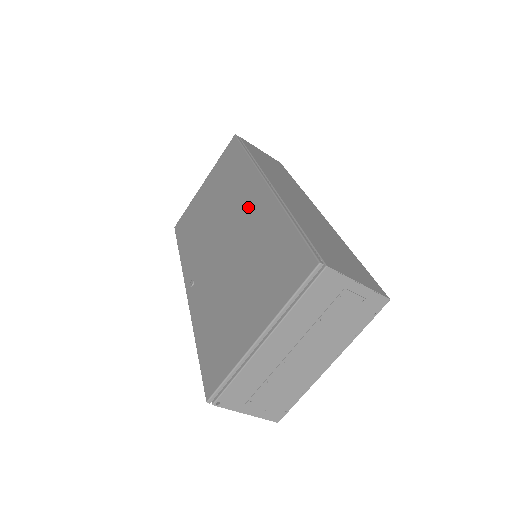
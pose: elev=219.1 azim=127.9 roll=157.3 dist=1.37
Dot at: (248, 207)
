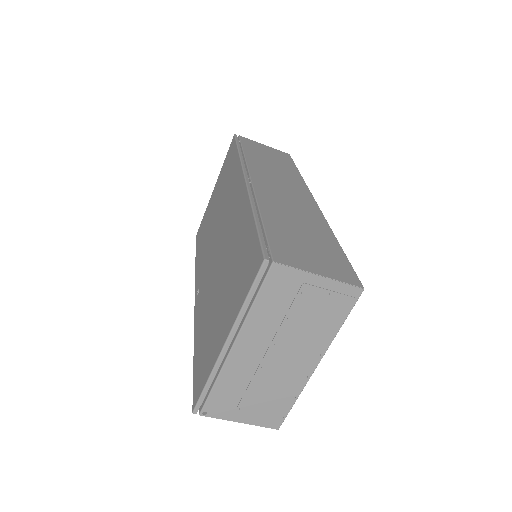
Dot at: (233, 208)
